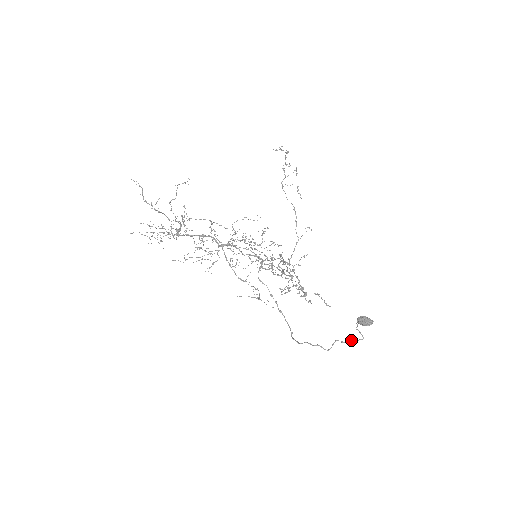
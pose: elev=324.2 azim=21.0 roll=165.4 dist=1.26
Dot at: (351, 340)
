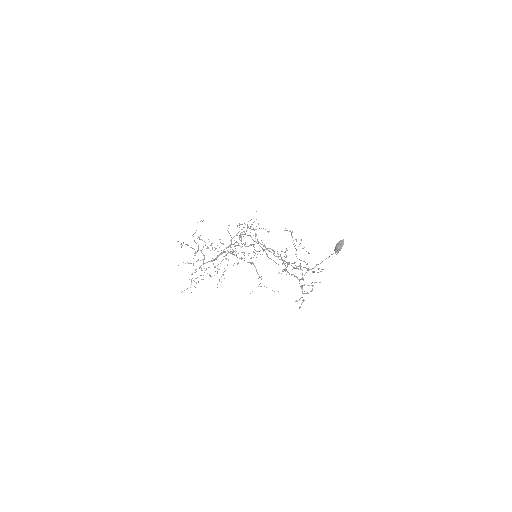
Dot at: (328, 257)
